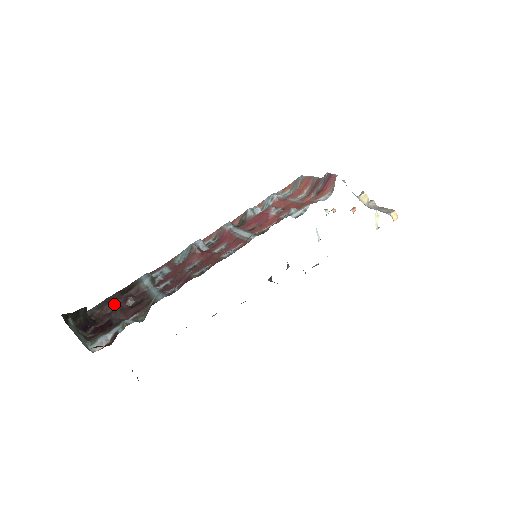
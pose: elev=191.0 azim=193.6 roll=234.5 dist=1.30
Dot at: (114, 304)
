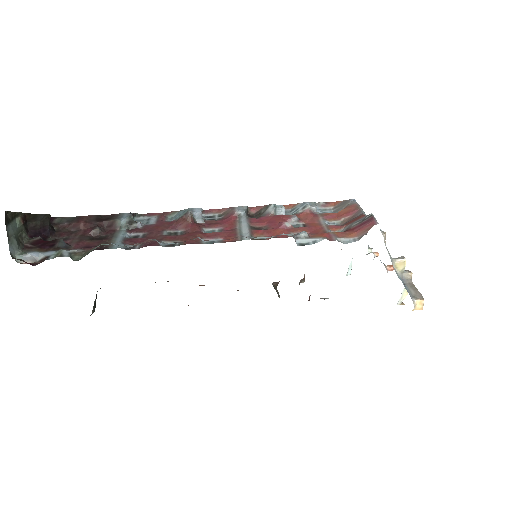
Dot at: (81, 226)
